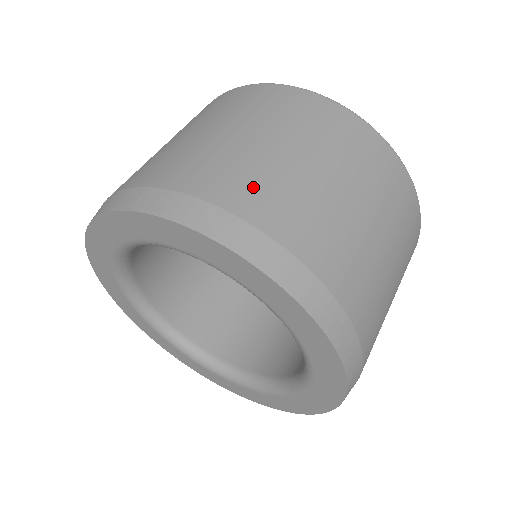
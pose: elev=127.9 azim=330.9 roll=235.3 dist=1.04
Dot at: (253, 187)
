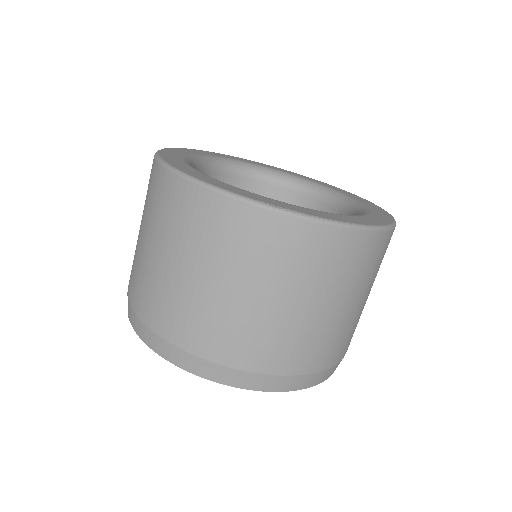
Dot at: (272, 349)
